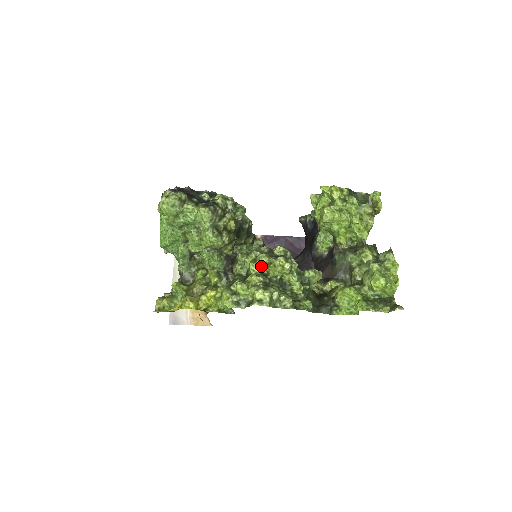
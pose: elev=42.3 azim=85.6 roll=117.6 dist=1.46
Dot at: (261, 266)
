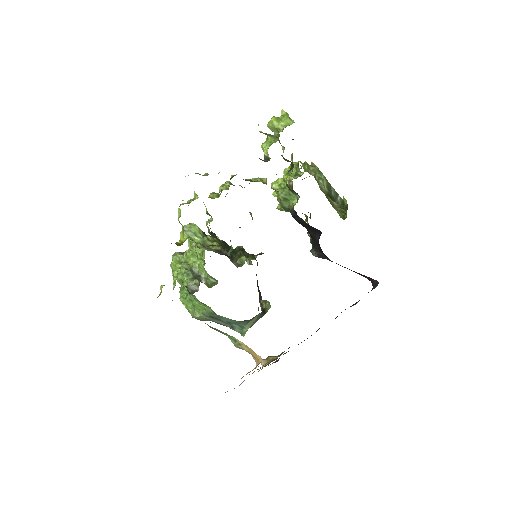
Dot at: (209, 196)
